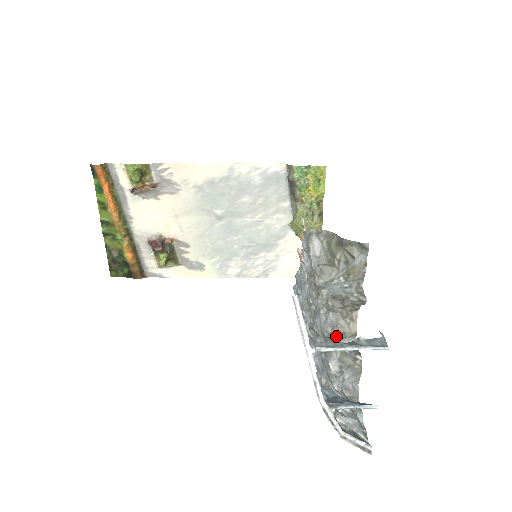
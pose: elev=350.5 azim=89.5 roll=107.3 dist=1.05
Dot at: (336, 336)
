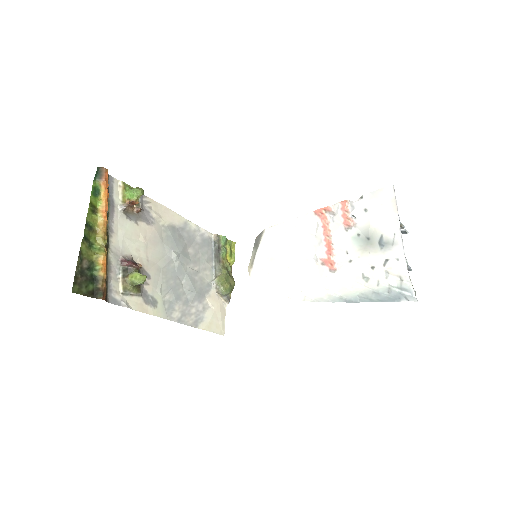
Dot at: occluded
